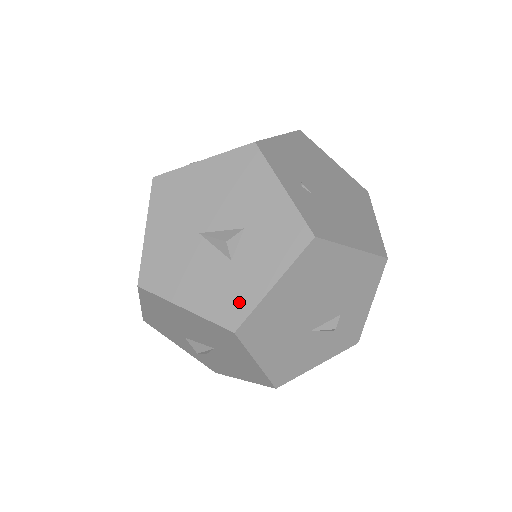
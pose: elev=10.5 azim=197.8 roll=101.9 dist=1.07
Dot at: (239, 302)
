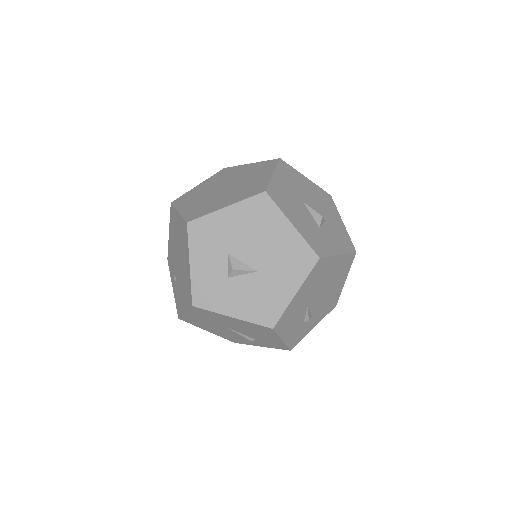
Dot at: (323, 247)
